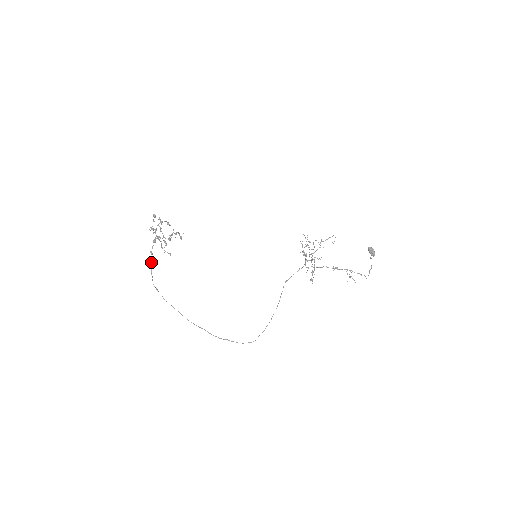
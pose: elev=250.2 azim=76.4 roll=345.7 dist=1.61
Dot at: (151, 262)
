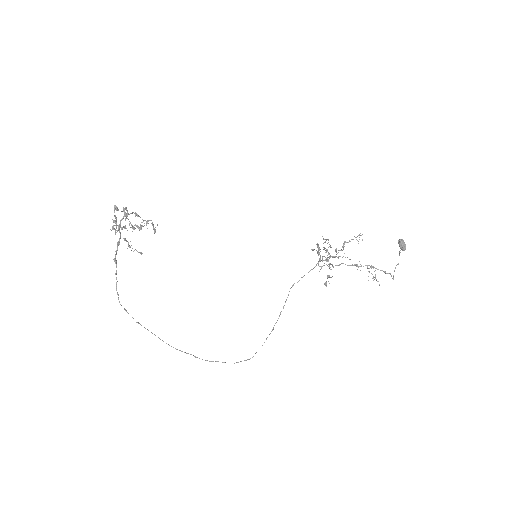
Dot at: occluded
